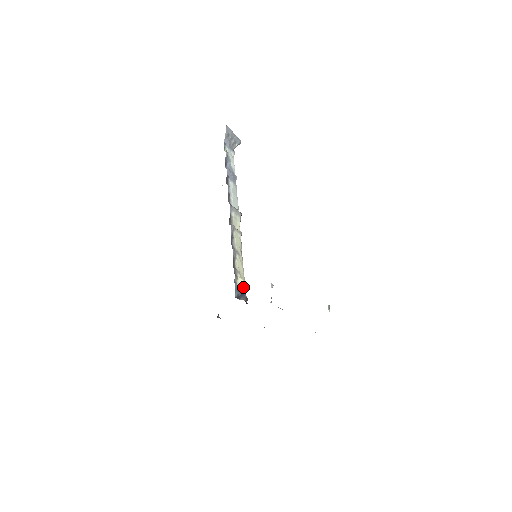
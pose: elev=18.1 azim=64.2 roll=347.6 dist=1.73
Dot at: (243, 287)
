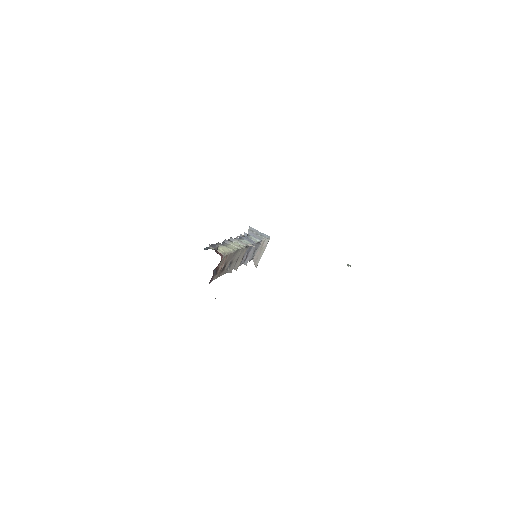
Dot at: (213, 244)
